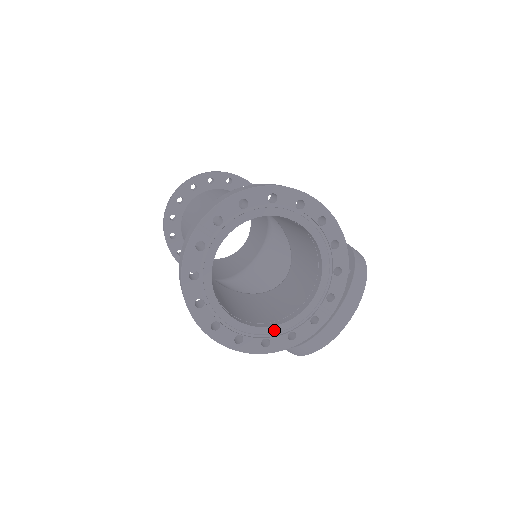
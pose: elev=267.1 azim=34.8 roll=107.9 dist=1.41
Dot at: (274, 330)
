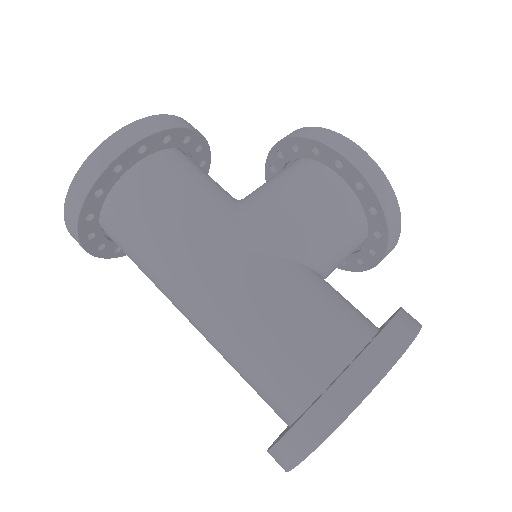
Dot at: occluded
